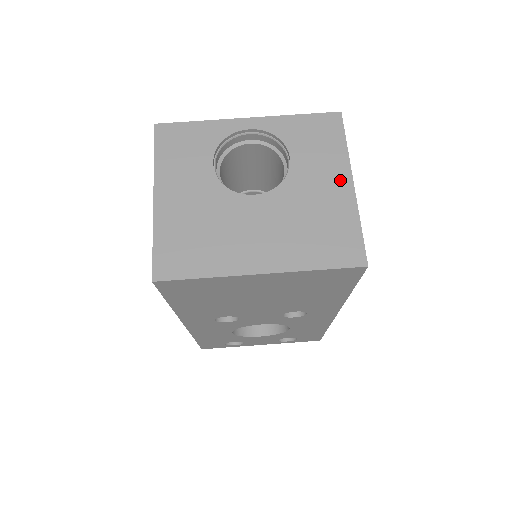
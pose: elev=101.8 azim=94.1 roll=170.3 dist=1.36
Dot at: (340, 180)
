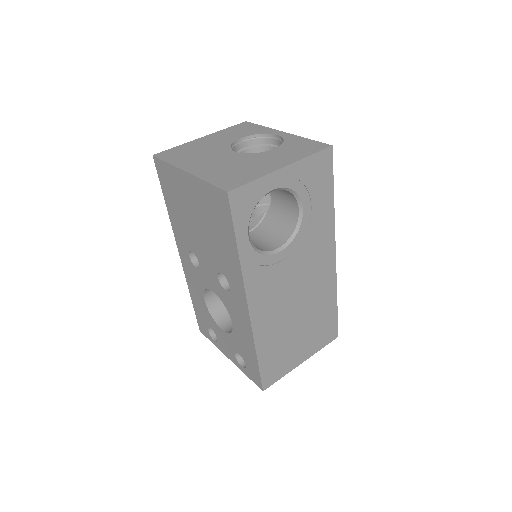
Dot at: (280, 163)
